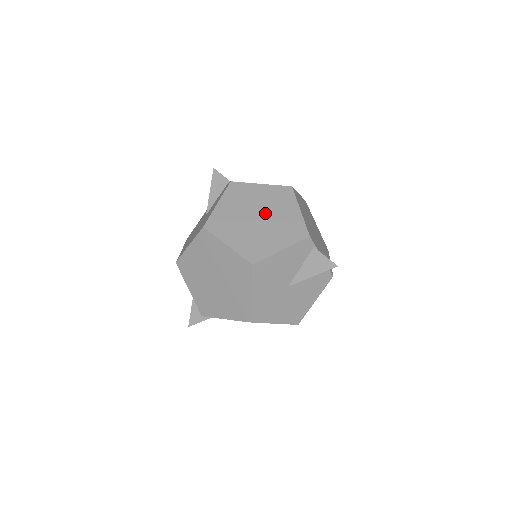
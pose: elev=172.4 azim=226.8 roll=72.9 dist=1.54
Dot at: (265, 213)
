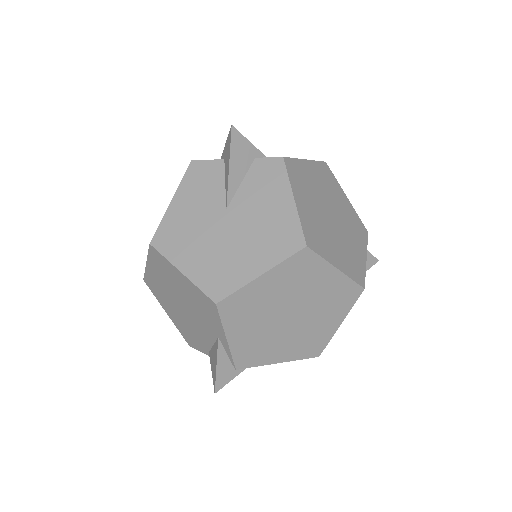
Dot at: (332, 207)
